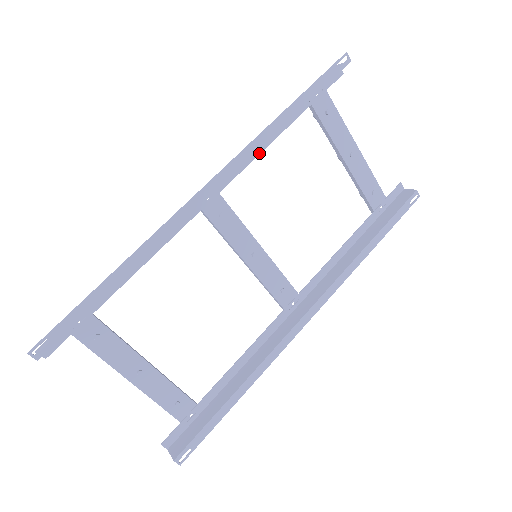
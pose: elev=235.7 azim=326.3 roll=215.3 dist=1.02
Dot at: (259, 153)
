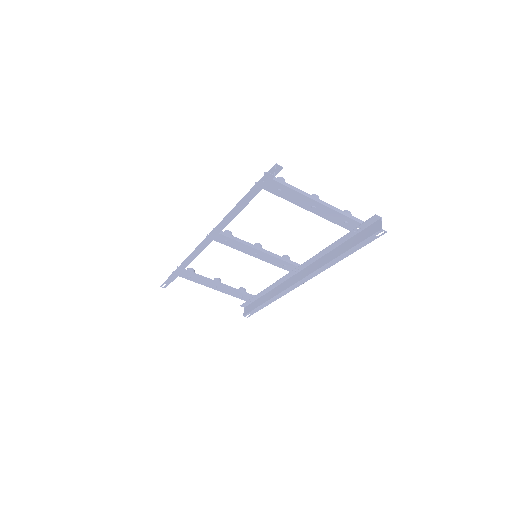
Dot at: (235, 216)
